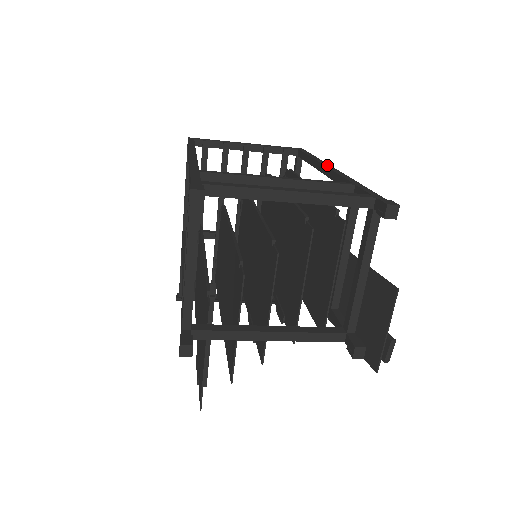
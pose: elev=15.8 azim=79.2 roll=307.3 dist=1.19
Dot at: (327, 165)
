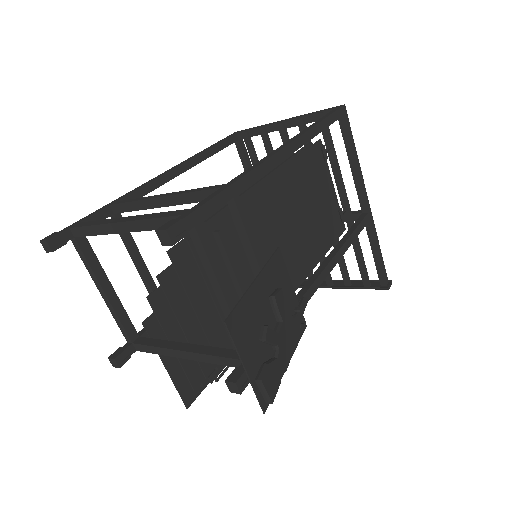
Dot at: (286, 143)
